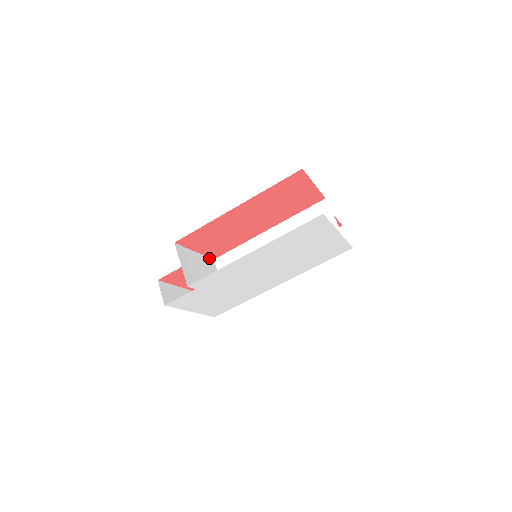
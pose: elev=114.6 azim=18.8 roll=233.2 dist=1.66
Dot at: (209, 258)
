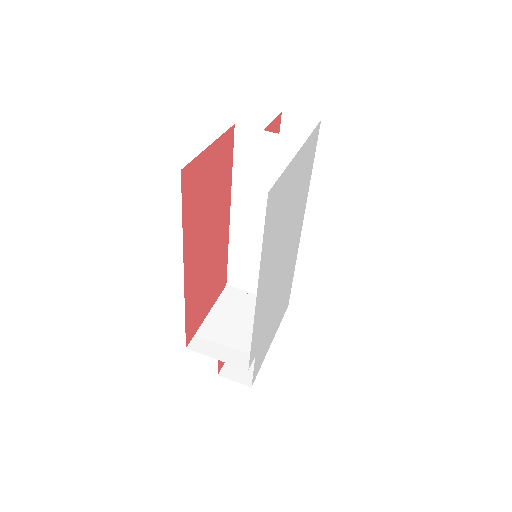
Dot at: (222, 293)
